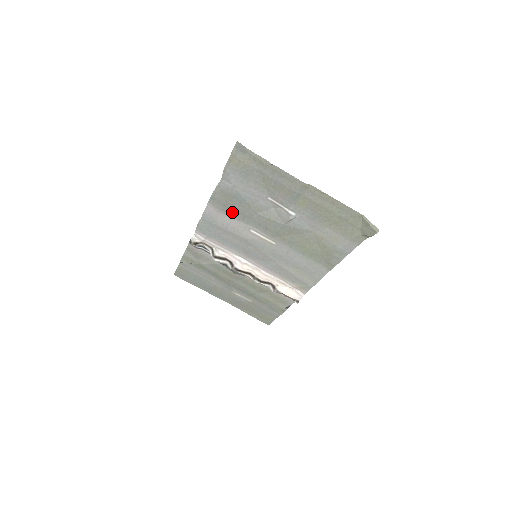
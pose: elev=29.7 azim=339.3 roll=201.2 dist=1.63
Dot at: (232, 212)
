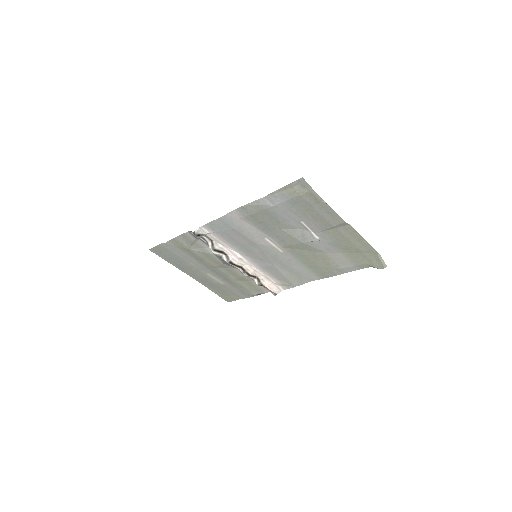
Dot at: (256, 222)
